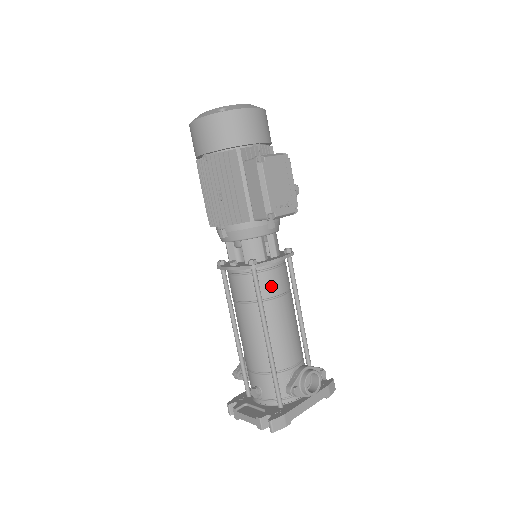
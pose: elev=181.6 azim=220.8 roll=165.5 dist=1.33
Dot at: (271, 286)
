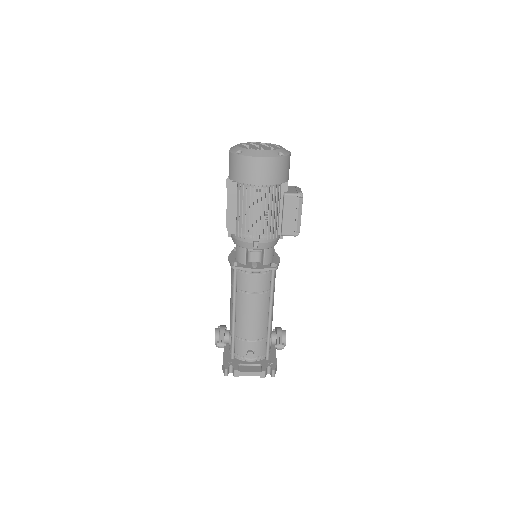
Dot at: occluded
